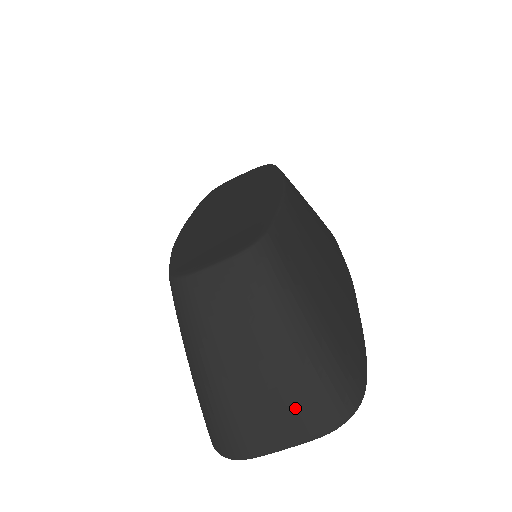
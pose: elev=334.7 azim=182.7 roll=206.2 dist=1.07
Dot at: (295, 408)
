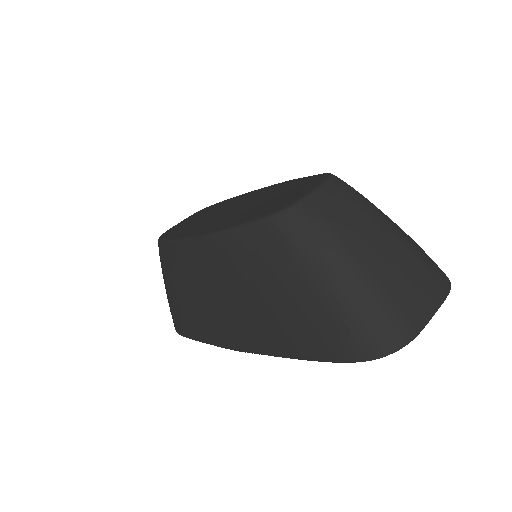
Dot at: (425, 276)
